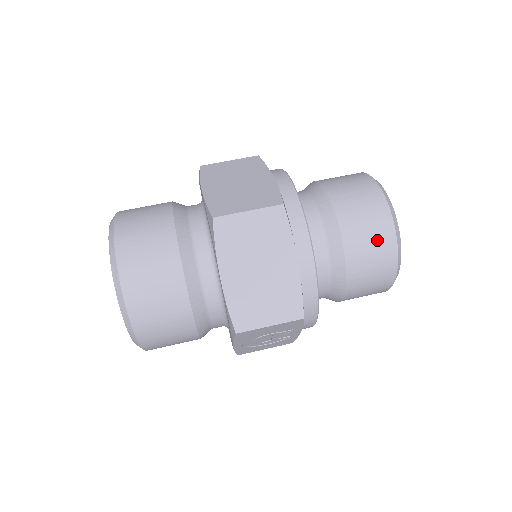
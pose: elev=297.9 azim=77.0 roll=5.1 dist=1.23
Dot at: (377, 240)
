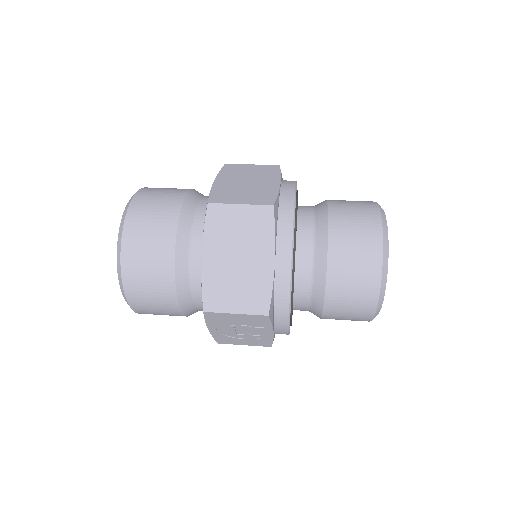
Dot at: (362, 263)
